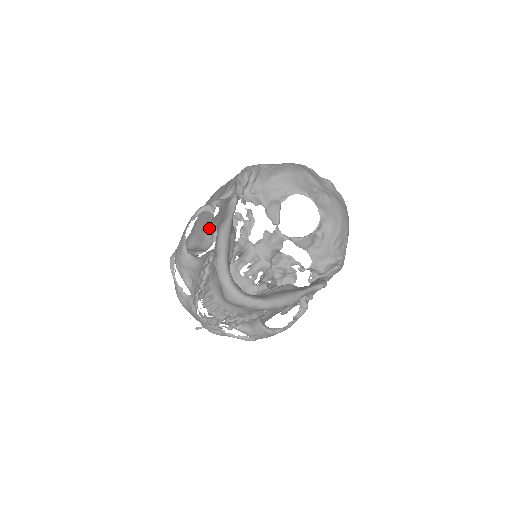
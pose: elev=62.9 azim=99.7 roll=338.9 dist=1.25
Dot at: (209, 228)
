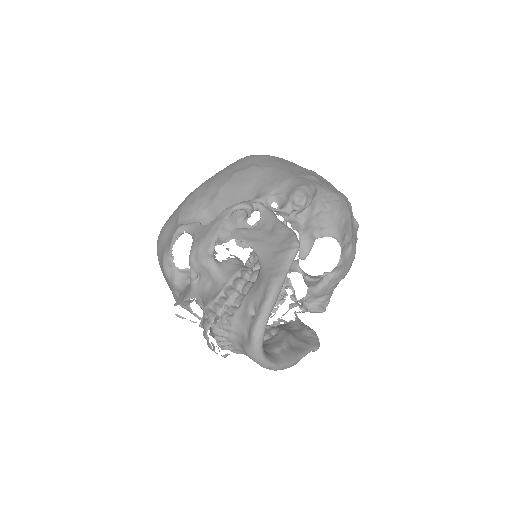
Dot at: (235, 222)
